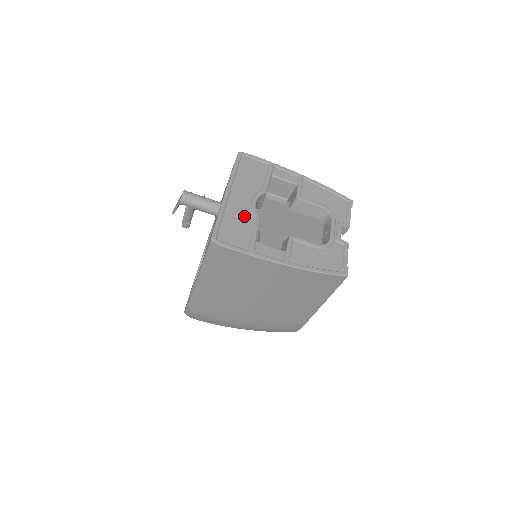
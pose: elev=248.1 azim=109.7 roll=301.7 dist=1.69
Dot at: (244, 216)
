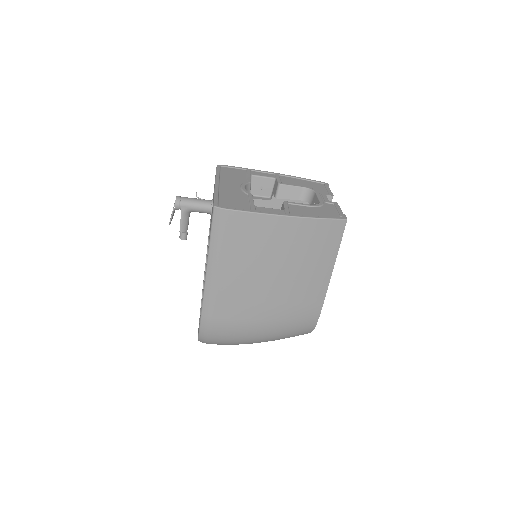
Dot at: (238, 194)
